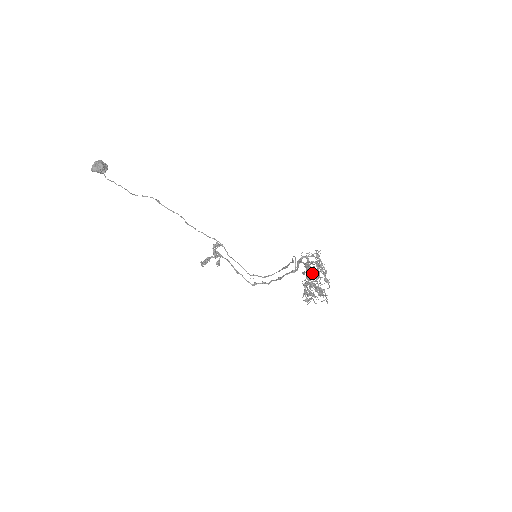
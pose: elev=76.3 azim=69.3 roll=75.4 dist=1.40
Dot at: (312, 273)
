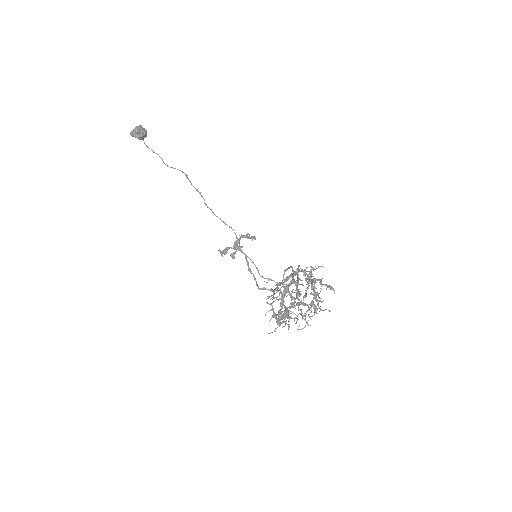
Dot at: occluded
